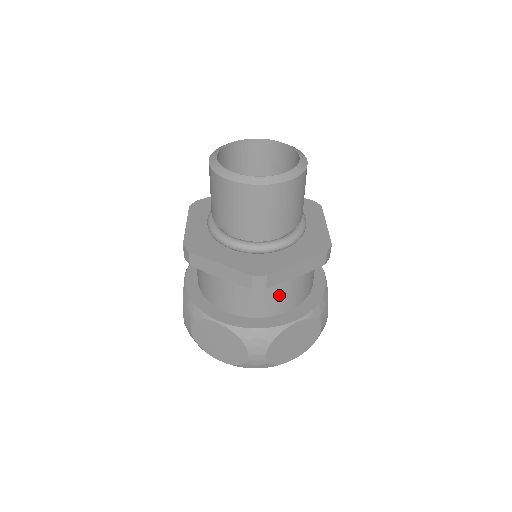
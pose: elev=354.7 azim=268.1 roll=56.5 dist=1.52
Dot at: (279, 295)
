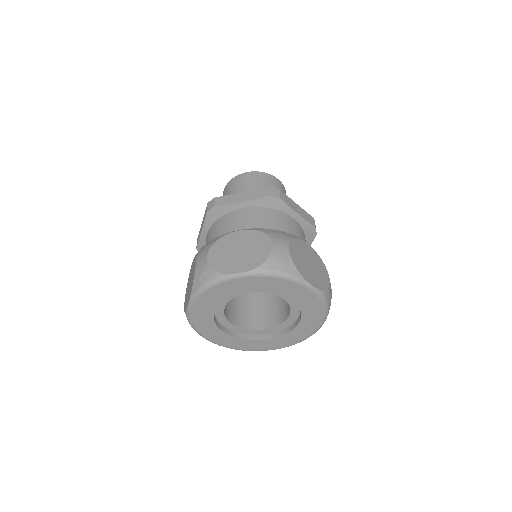
Dot at: (288, 227)
